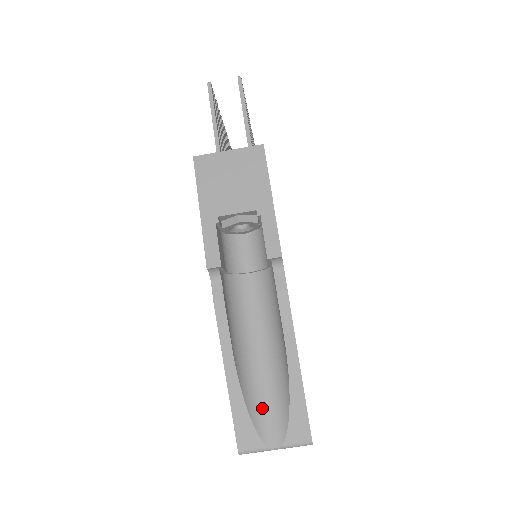
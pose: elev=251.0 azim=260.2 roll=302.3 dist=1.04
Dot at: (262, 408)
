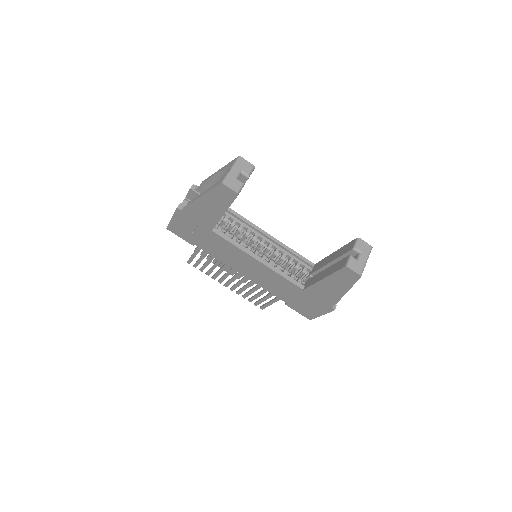
Dot at: occluded
